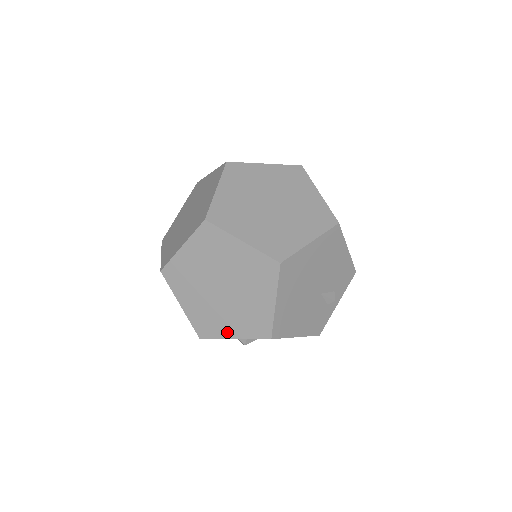
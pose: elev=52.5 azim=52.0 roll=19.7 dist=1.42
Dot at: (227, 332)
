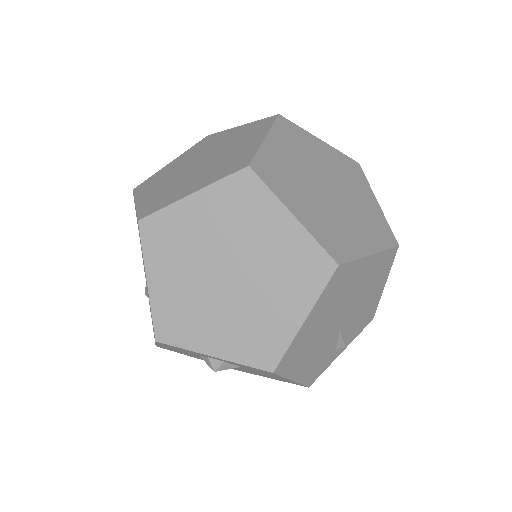
Dot at: (206, 343)
